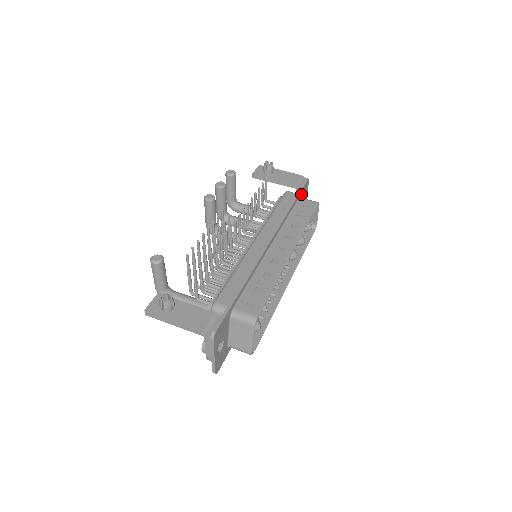
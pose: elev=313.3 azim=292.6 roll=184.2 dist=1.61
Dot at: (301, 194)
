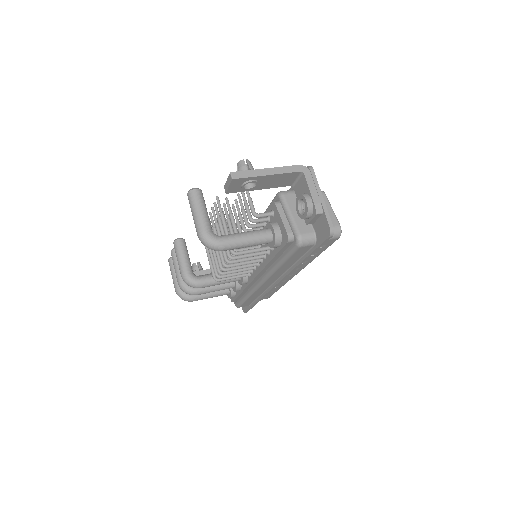
Dot at: occluded
